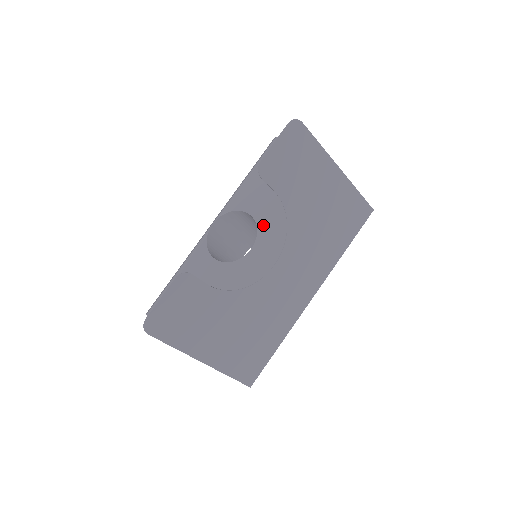
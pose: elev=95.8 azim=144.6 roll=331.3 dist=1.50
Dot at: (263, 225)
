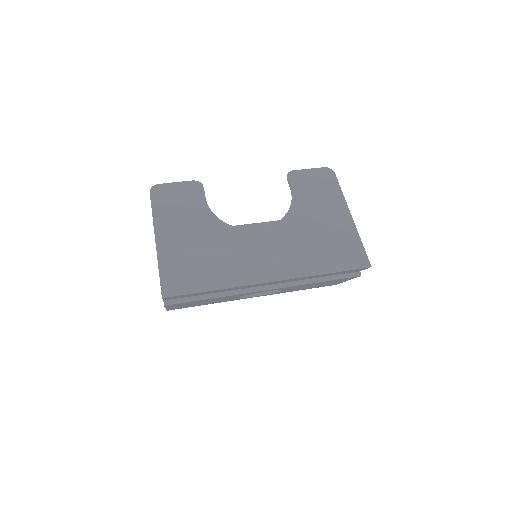
Dot at: occluded
